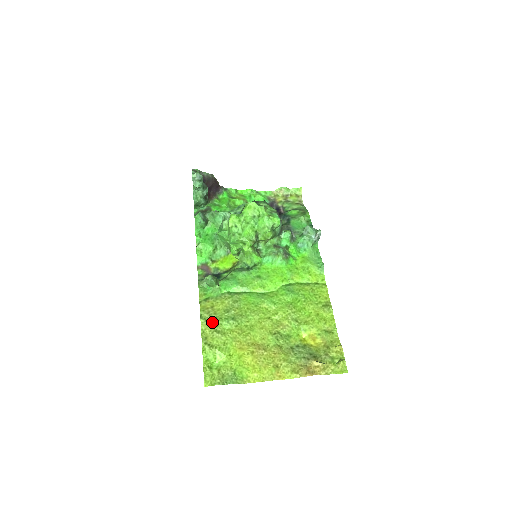
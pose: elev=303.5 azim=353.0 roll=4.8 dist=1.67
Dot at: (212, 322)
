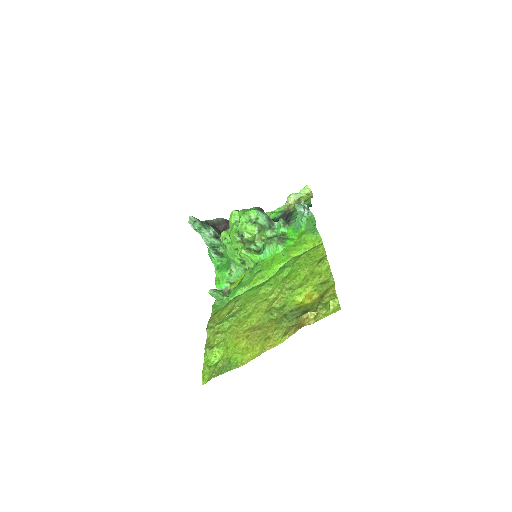
Dot at: (215, 327)
